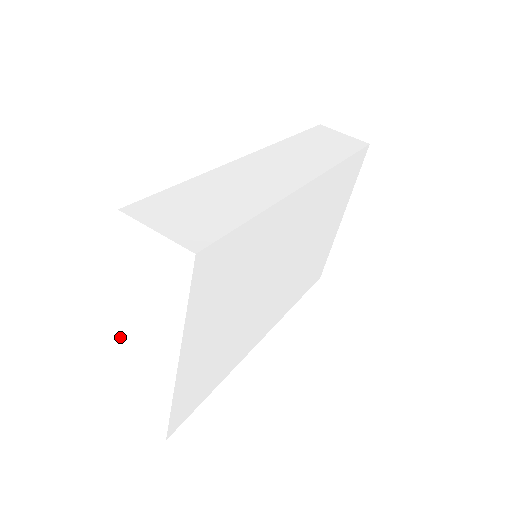
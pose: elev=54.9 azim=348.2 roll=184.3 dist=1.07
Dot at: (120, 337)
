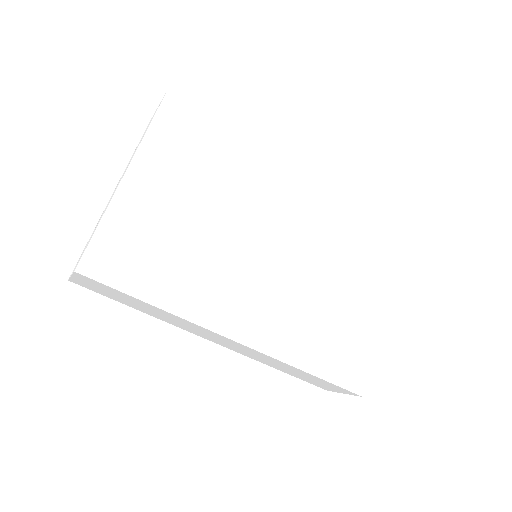
Dot at: occluded
